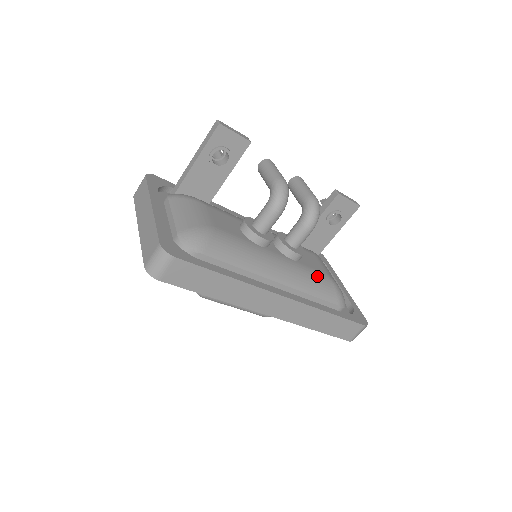
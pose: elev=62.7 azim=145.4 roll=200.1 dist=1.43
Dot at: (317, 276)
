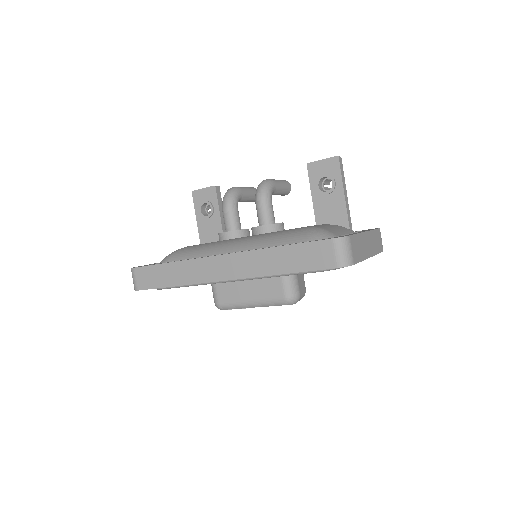
Dot at: (285, 232)
